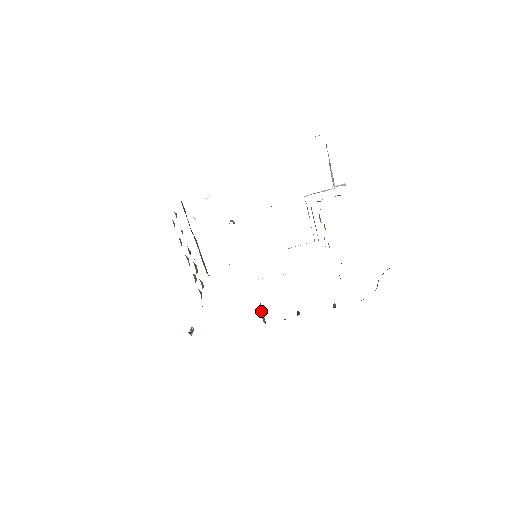
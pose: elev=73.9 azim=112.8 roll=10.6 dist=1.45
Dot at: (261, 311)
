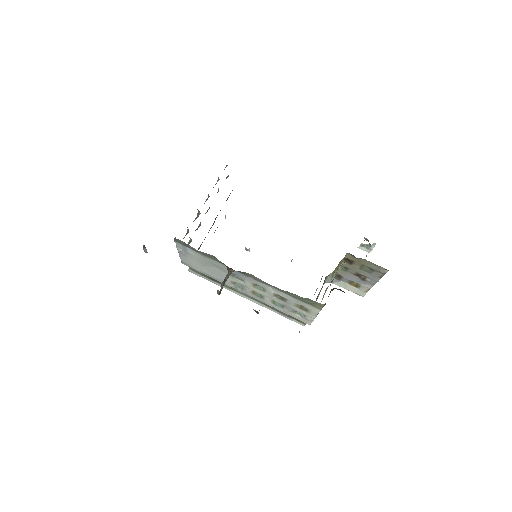
Dot at: (227, 278)
